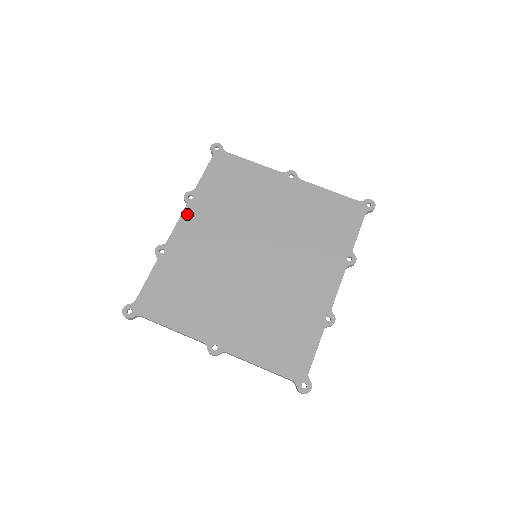
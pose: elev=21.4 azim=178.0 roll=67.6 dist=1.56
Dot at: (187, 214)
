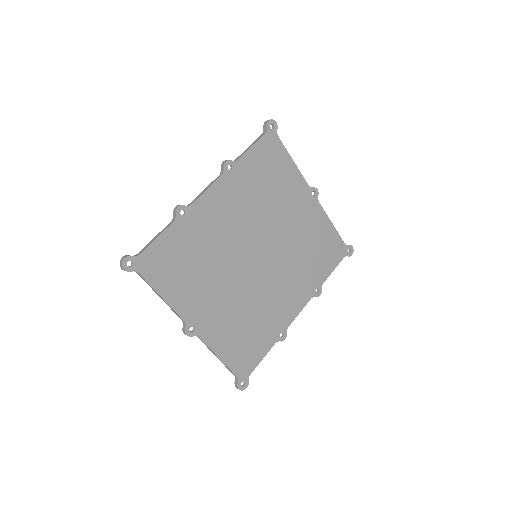
Dot at: (220, 184)
